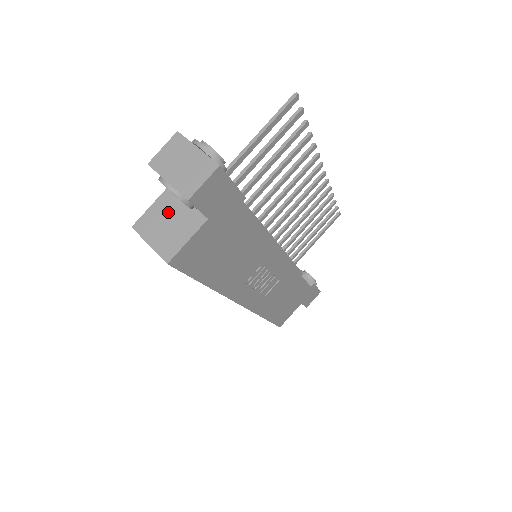
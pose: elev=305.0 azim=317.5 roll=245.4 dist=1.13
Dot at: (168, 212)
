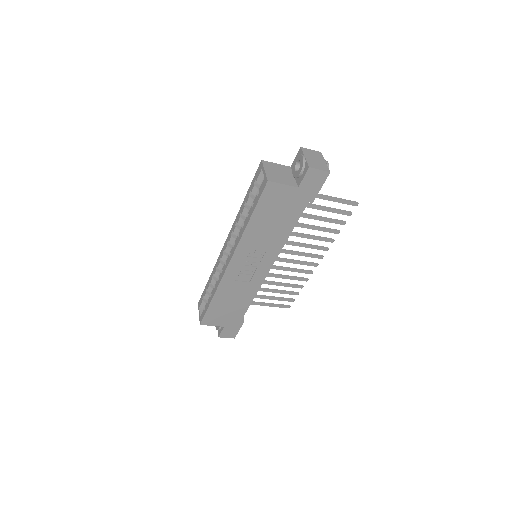
Dot at: (283, 171)
